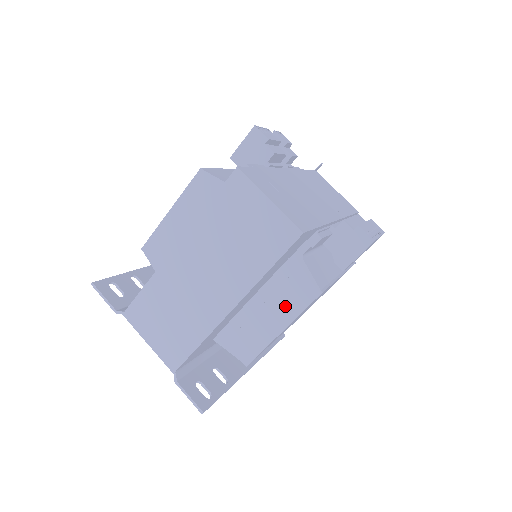
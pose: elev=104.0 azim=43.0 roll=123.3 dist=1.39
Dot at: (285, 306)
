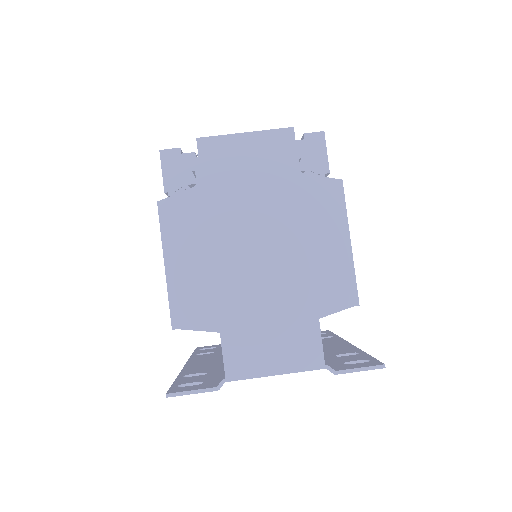
Dot at: (331, 221)
